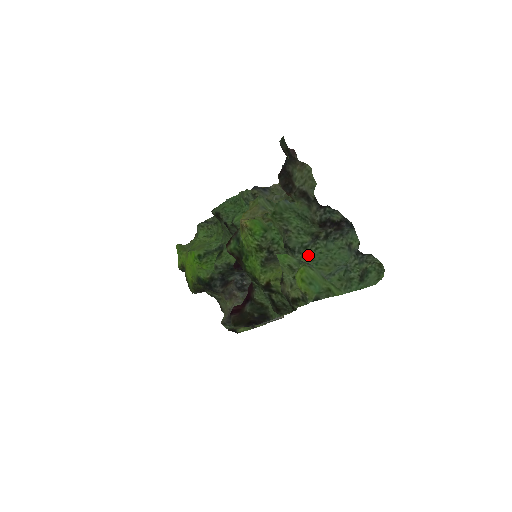
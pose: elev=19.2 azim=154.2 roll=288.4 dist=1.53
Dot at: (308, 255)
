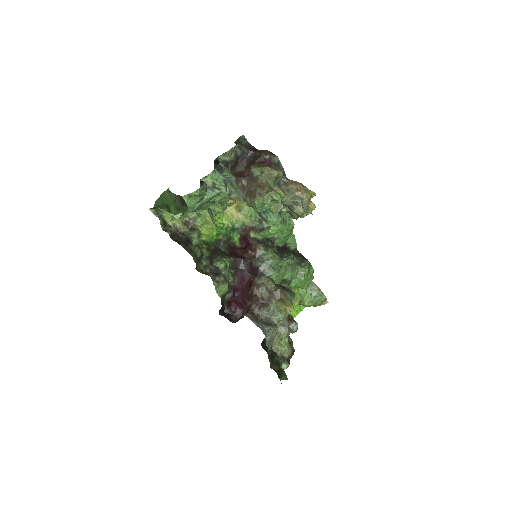
Dot at: occluded
